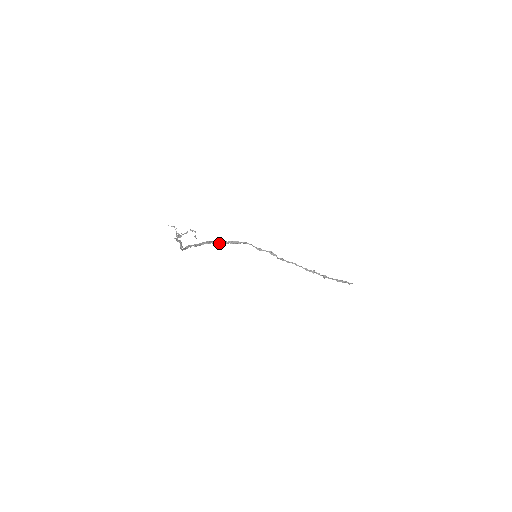
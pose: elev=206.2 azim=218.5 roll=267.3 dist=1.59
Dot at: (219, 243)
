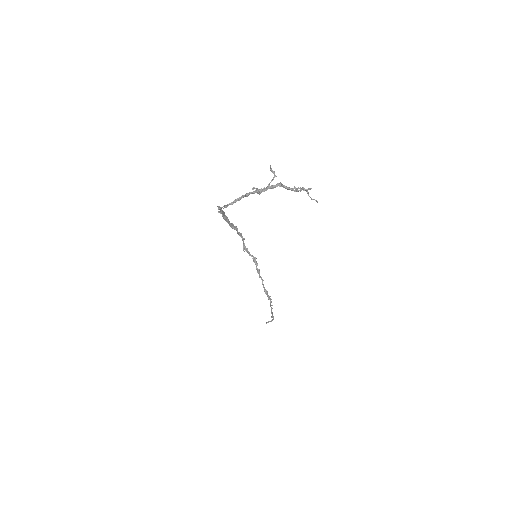
Dot at: (226, 221)
